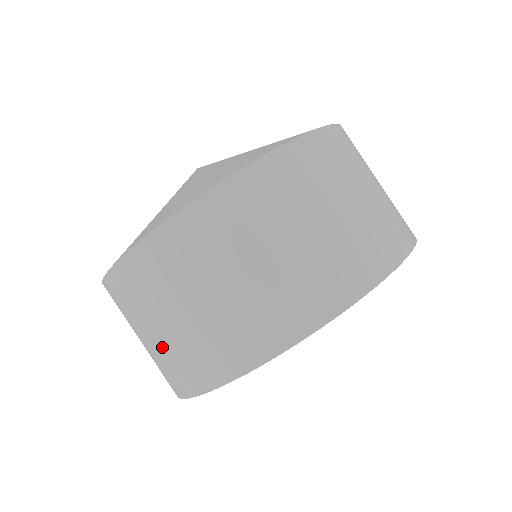
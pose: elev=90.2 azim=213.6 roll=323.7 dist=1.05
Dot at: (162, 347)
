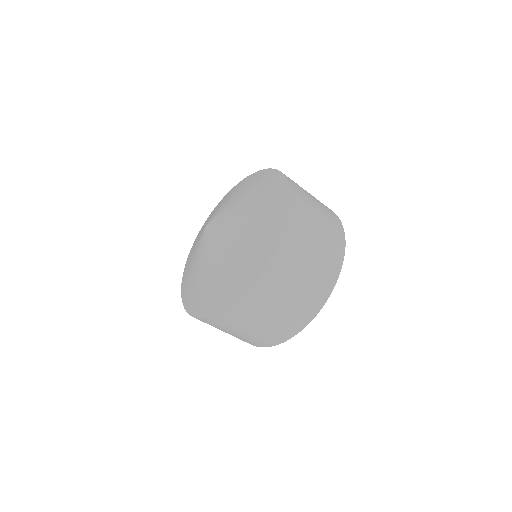
Dot at: occluded
